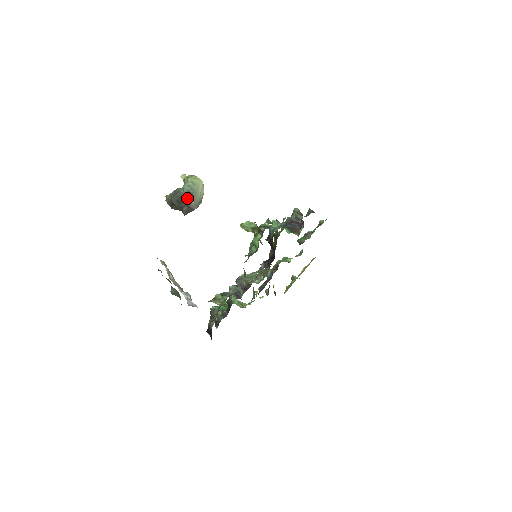
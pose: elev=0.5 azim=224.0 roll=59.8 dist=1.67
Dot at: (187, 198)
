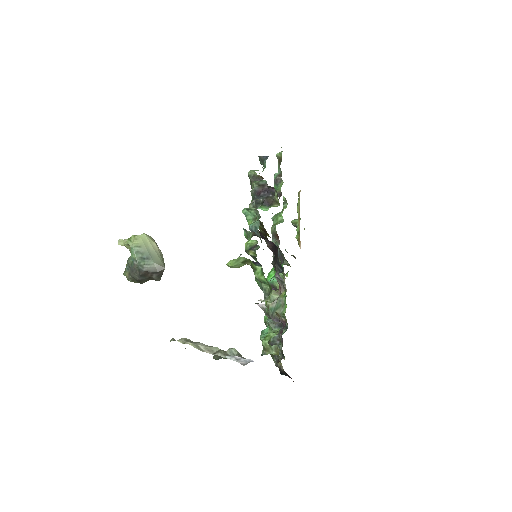
Dot at: (147, 266)
